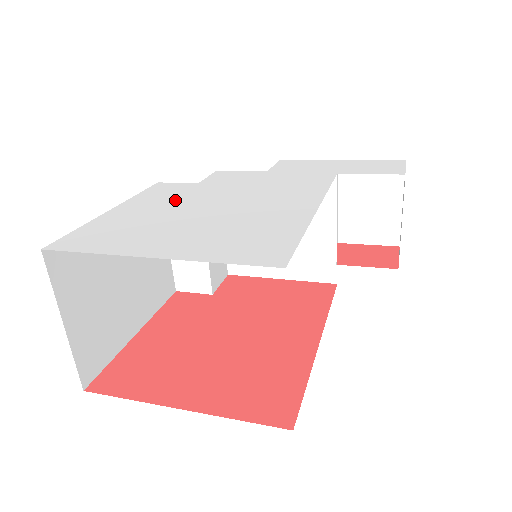
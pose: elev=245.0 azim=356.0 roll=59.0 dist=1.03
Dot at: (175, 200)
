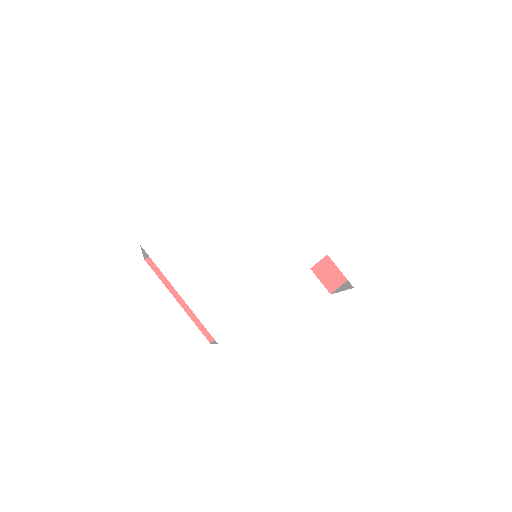
Dot at: (224, 223)
